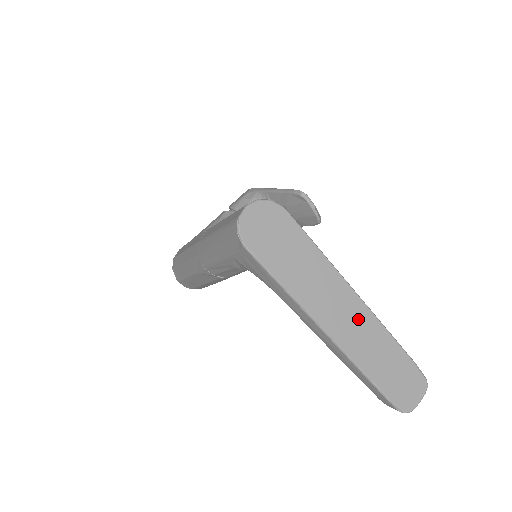
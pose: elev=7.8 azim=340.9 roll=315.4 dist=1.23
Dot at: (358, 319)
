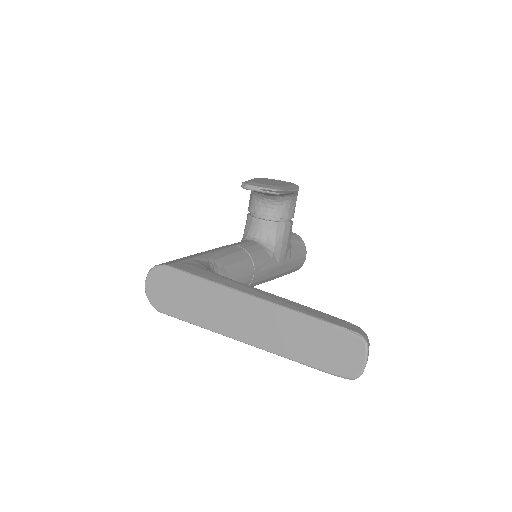
Dot at: (262, 317)
